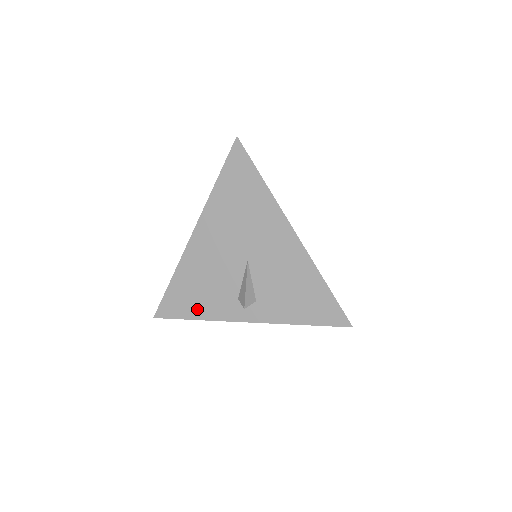
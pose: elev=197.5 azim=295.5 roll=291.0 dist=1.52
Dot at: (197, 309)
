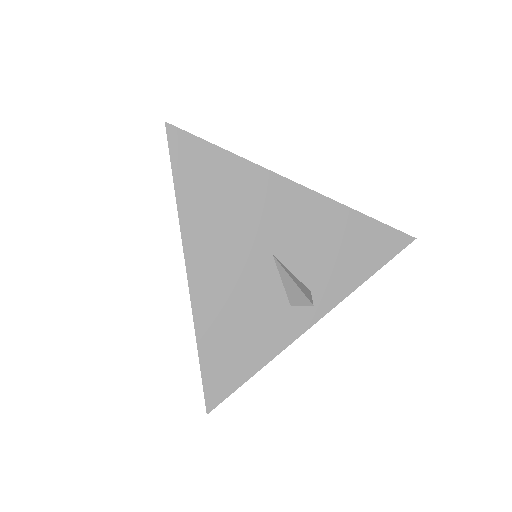
Dot at: (253, 357)
